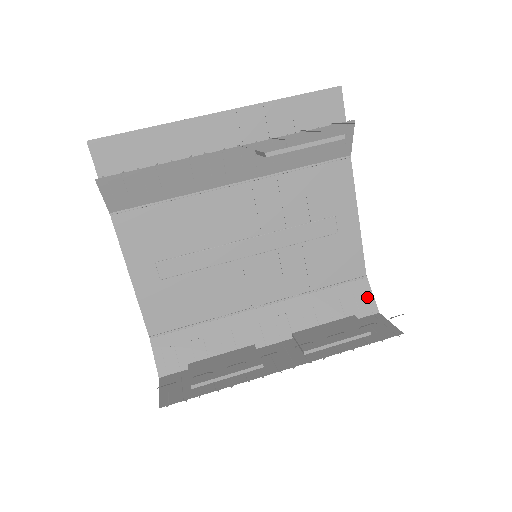
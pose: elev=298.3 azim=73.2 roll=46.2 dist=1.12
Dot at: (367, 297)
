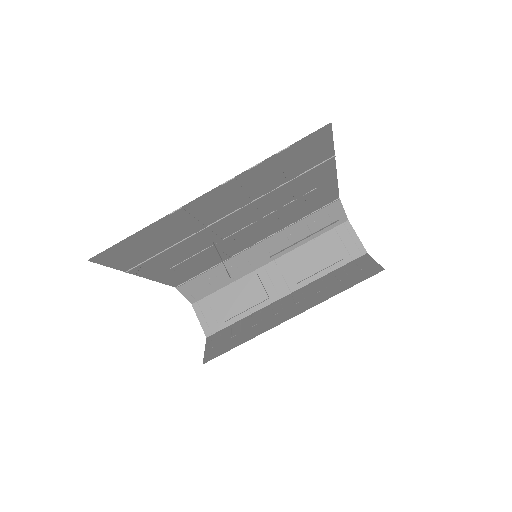
Dot at: (339, 213)
